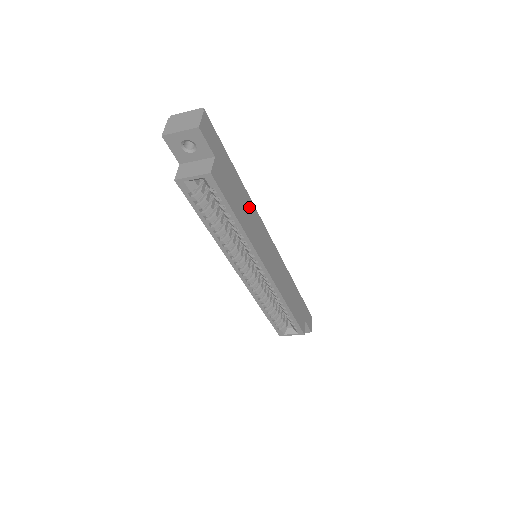
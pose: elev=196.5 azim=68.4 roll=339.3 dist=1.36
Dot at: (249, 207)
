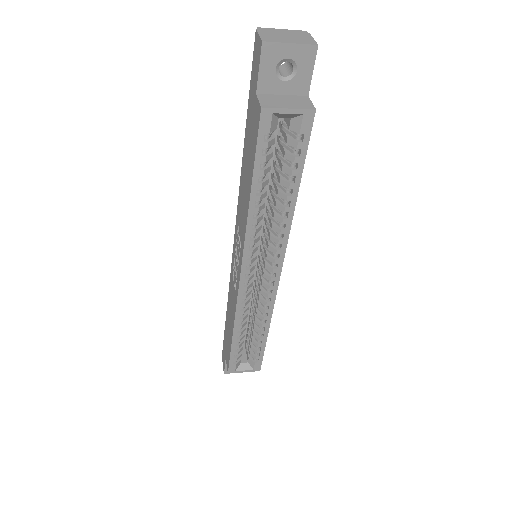
Dot at: occluded
